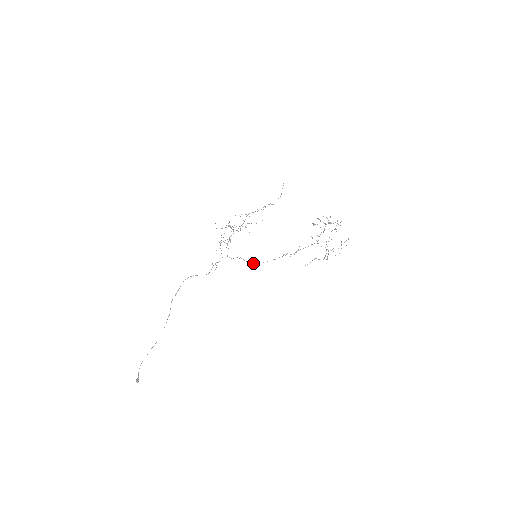
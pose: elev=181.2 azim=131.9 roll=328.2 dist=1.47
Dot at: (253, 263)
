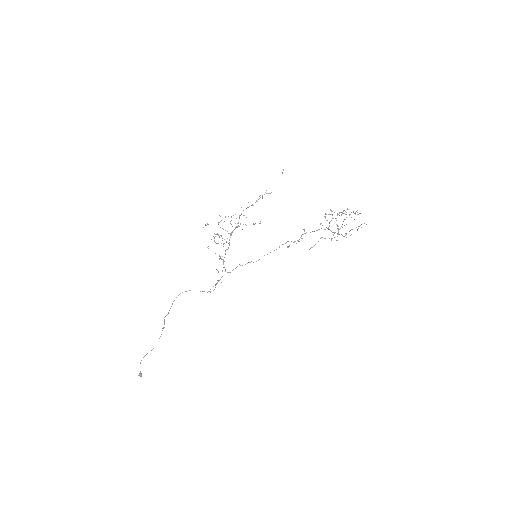
Dot at: (253, 262)
